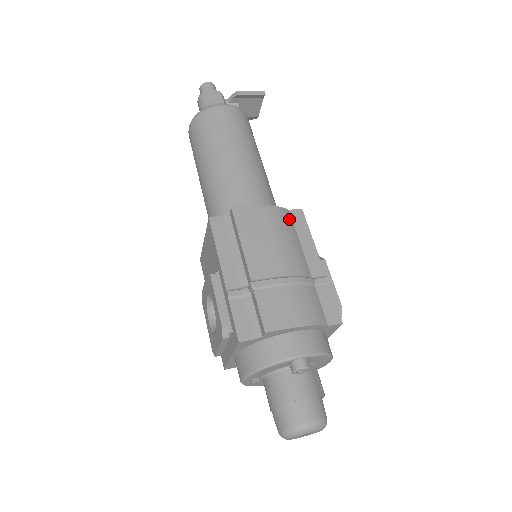
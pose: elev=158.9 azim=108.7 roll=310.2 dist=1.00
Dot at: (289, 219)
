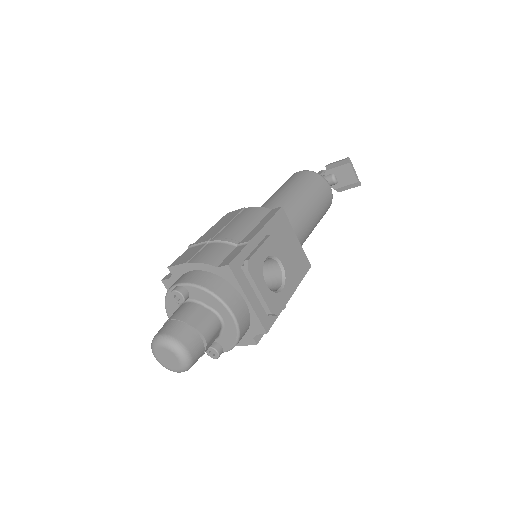
Dot at: (263, 213)
